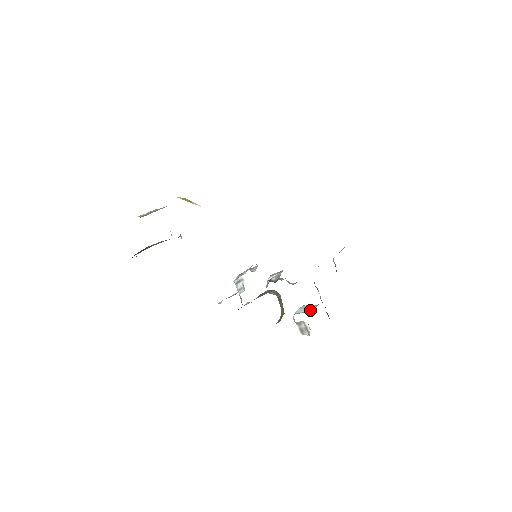
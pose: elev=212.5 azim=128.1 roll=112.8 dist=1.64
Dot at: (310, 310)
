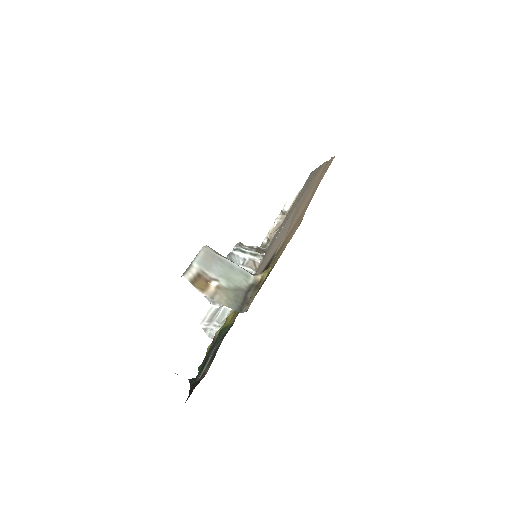
Dot at: occluded
